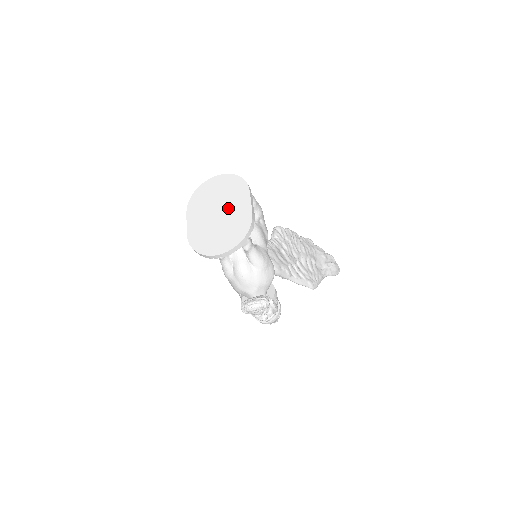
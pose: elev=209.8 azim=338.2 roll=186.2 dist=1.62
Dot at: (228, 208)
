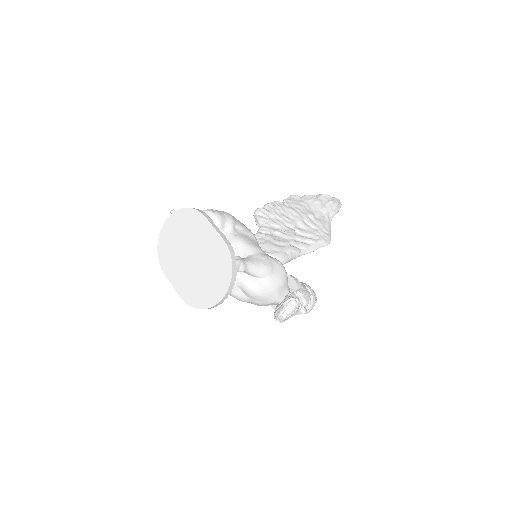
Dot at: (198, 247)
